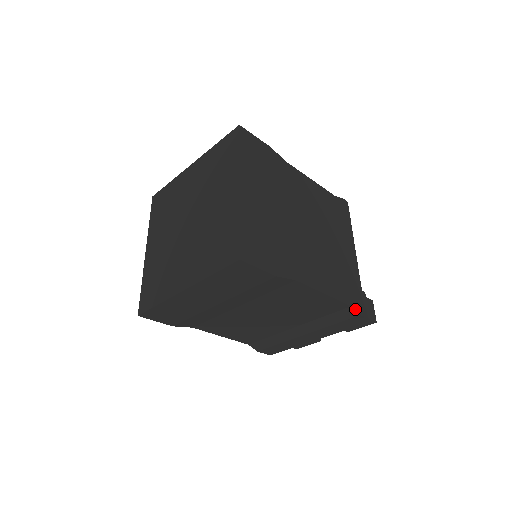
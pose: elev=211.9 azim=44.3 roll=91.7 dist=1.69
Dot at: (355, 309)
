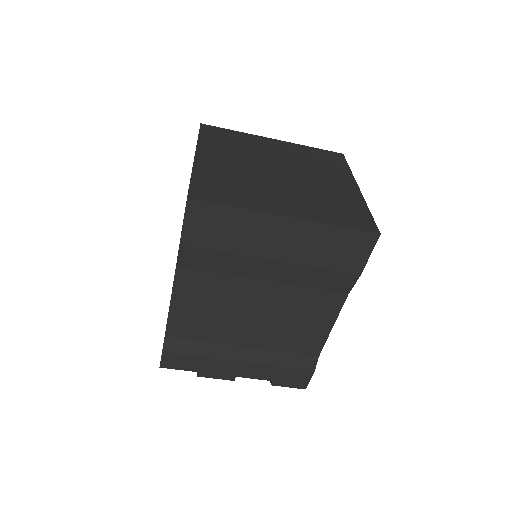
Dot at: occluded
